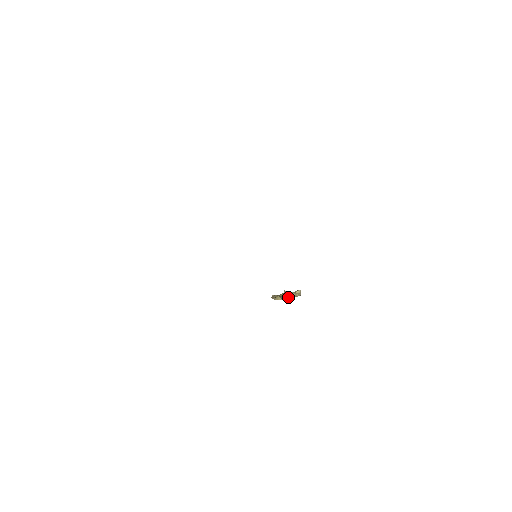
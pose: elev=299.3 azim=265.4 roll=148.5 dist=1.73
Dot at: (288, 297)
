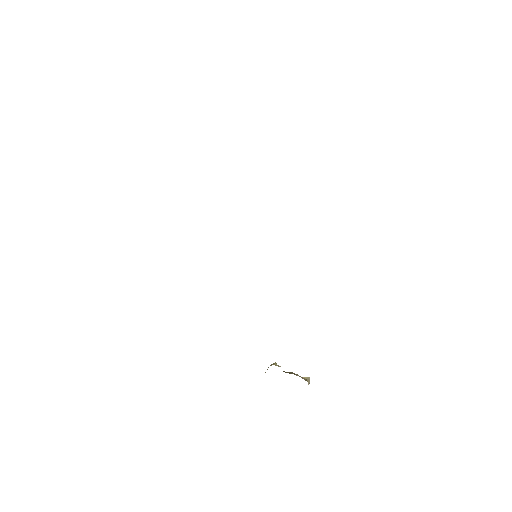
Dot at: (289, 373)
